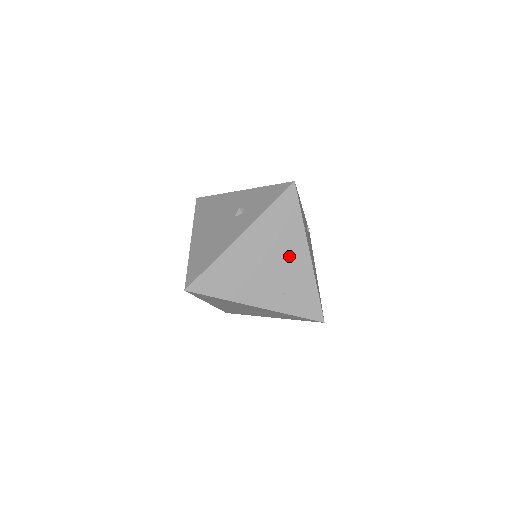
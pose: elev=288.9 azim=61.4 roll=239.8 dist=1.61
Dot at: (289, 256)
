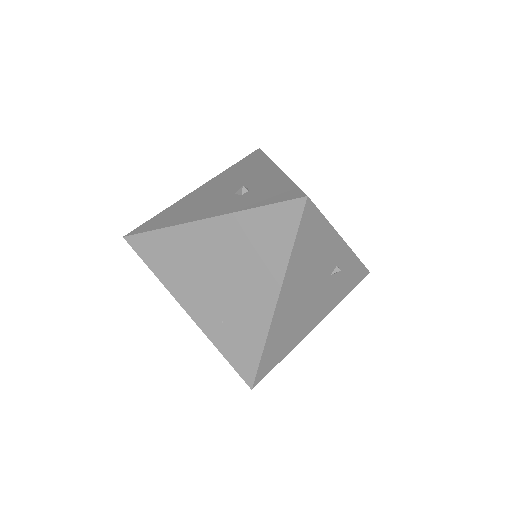
Dot at: (250, 284)
